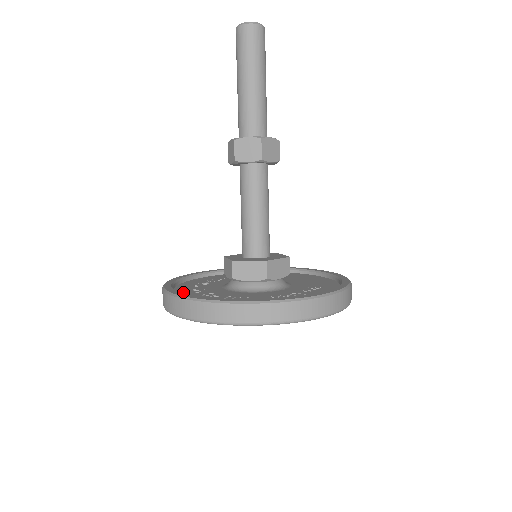
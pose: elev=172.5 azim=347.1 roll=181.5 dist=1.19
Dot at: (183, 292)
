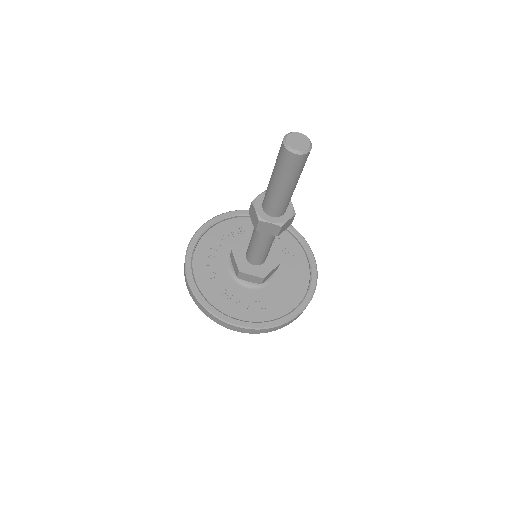
Dot at: (212, 234)
